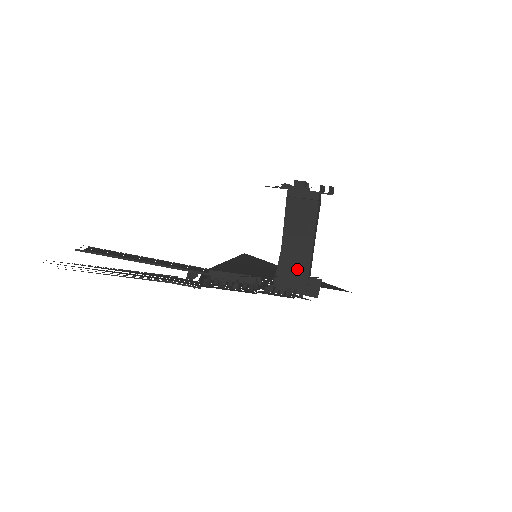
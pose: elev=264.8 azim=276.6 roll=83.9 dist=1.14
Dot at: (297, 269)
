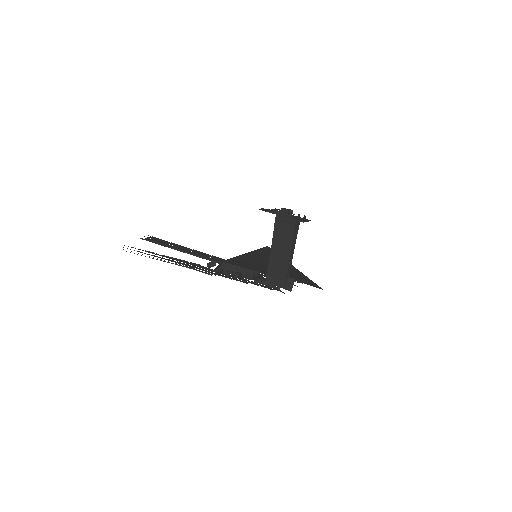
Dot at: (279, 270)
